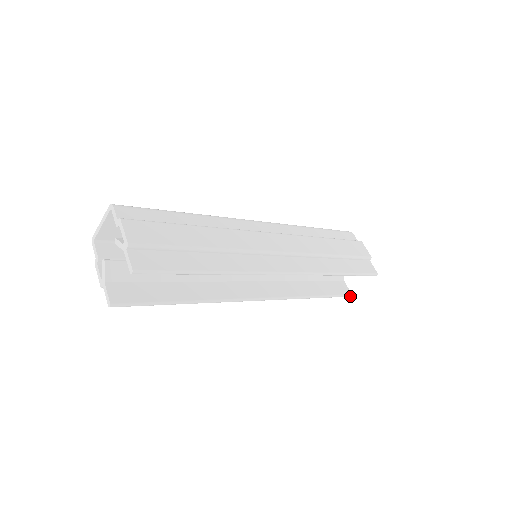
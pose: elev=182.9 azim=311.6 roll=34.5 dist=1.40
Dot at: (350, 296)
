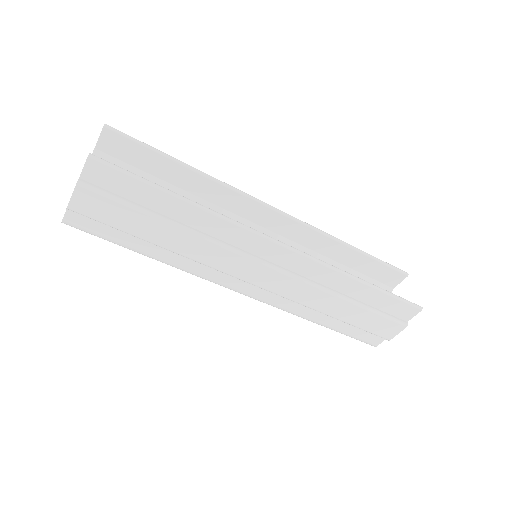
Dot at: (420, 307)
